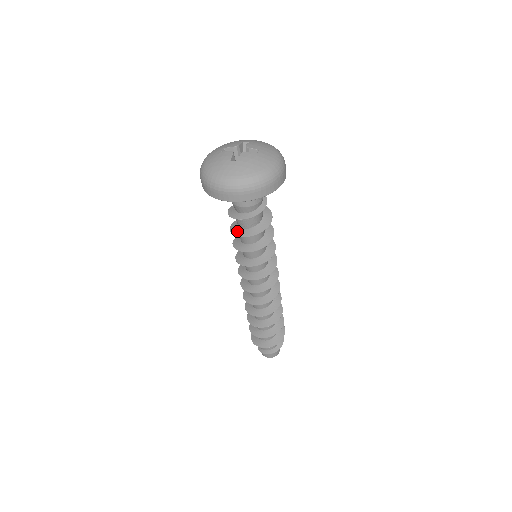
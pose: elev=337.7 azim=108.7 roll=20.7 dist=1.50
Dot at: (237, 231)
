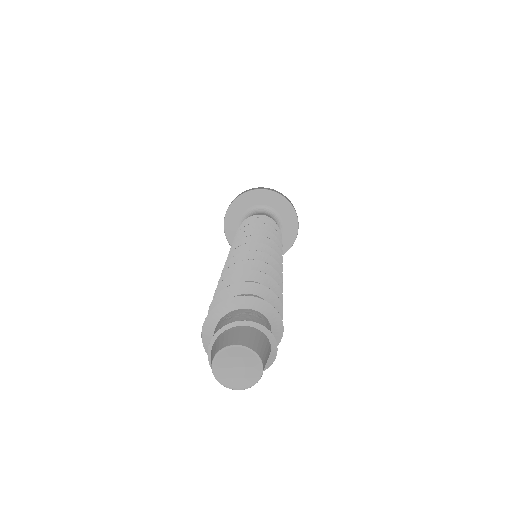
Dot at: occluded
